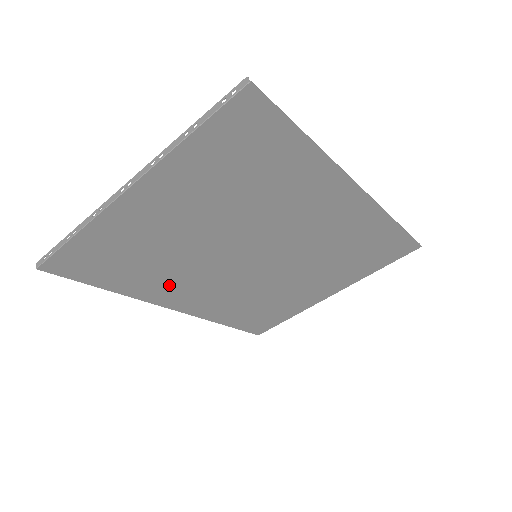
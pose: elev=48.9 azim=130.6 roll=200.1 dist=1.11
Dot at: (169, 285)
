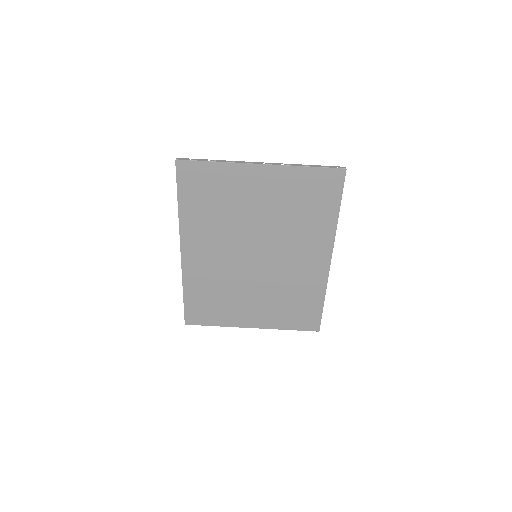
Dot at: (203, 232)
